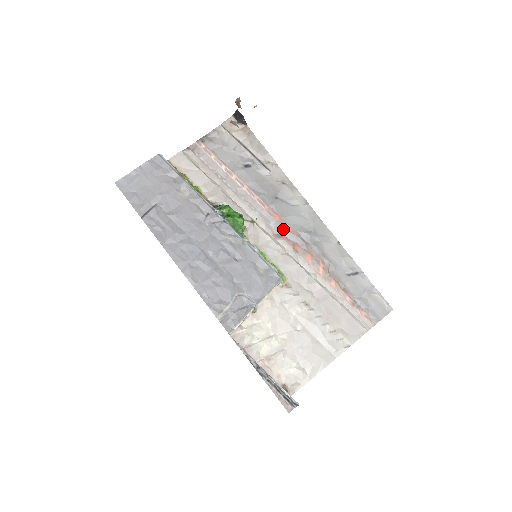
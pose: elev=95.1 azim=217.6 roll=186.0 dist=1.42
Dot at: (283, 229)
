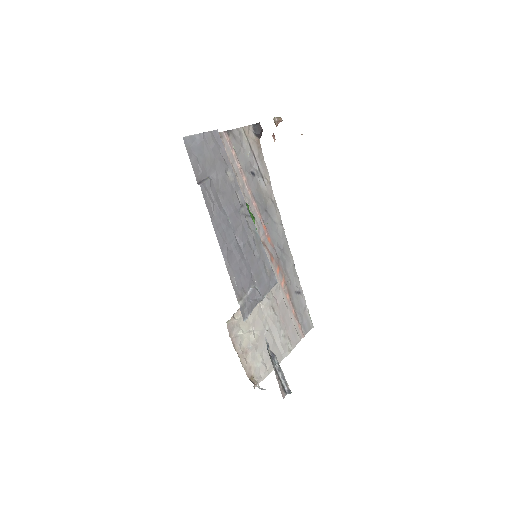
Dot at: (267, 239)
